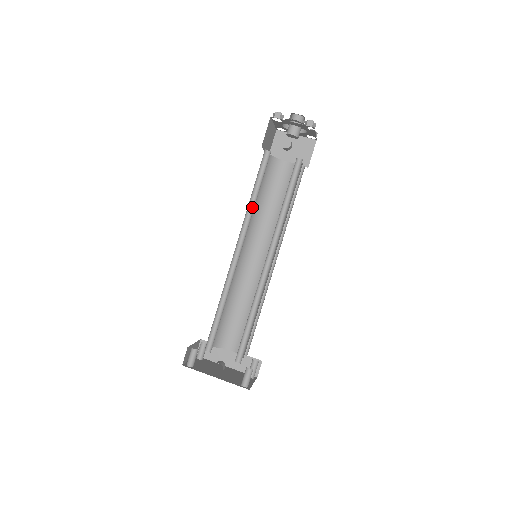
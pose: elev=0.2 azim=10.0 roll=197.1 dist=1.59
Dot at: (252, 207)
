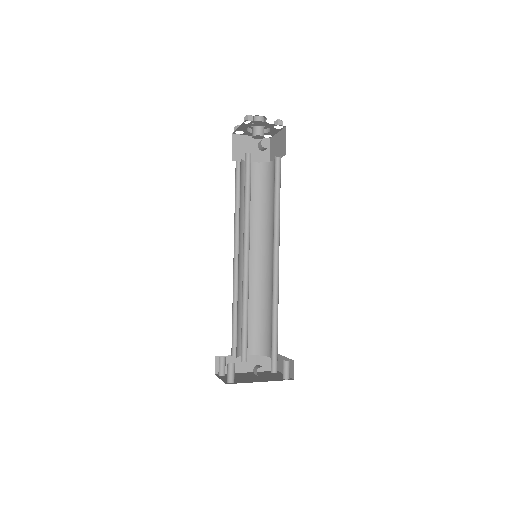
Dot at: (246, 210)
